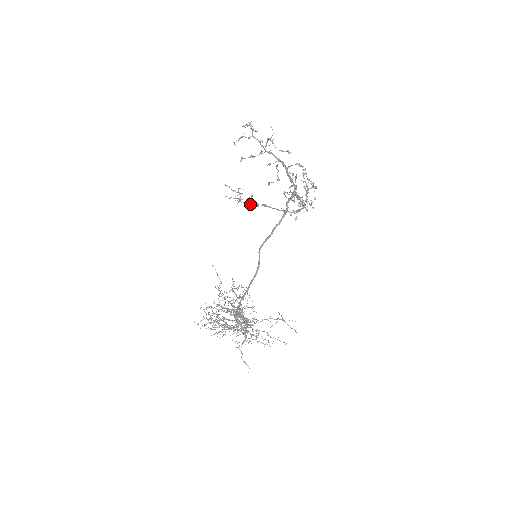
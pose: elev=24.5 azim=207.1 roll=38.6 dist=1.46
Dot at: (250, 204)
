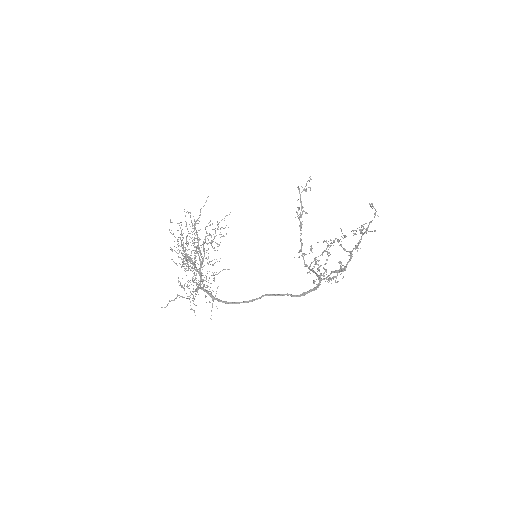
Dot at: occluded
